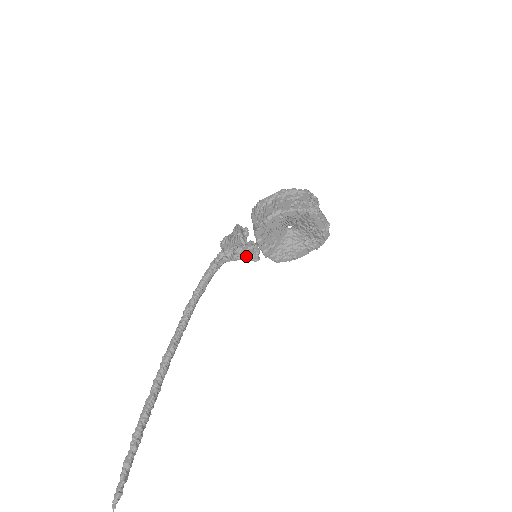
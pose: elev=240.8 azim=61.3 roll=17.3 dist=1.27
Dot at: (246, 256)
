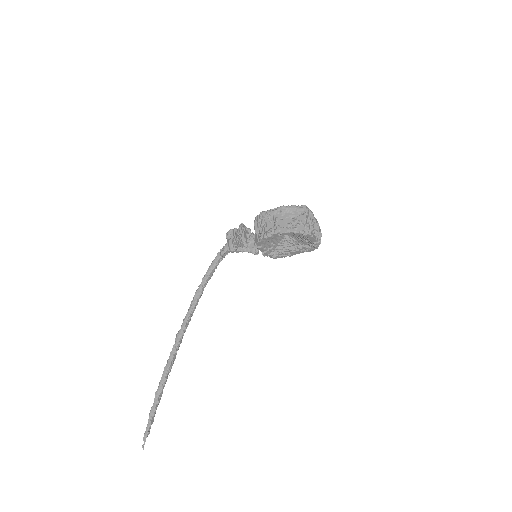
Dot at: (248, 250)
